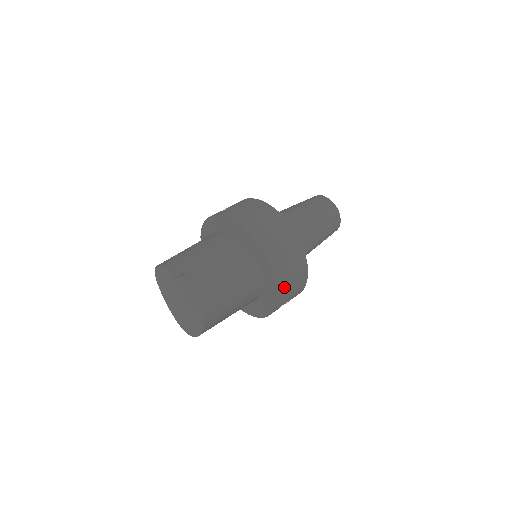
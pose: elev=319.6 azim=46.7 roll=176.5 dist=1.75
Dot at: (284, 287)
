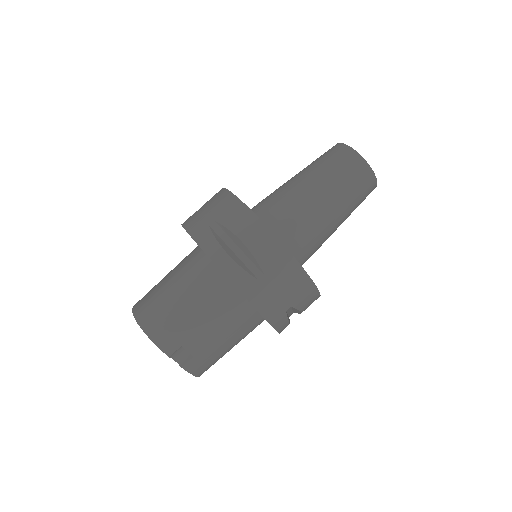
Dot at: occluded
